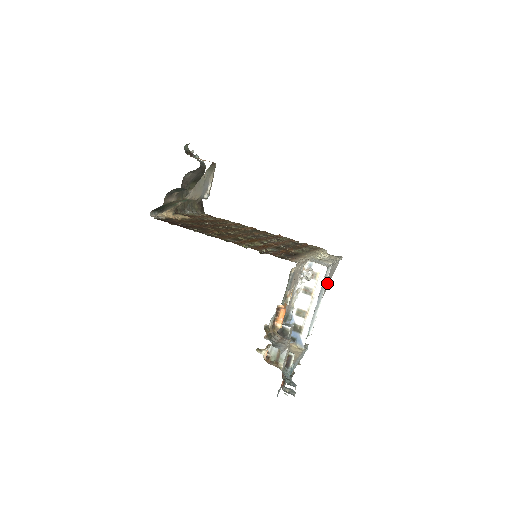
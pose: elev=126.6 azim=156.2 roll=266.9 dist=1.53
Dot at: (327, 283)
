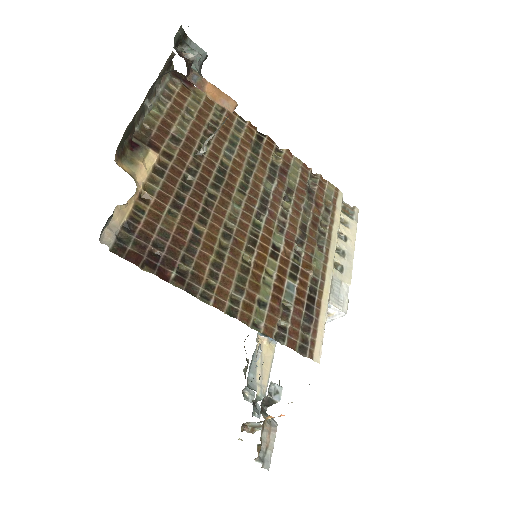
Dot at: occluded
